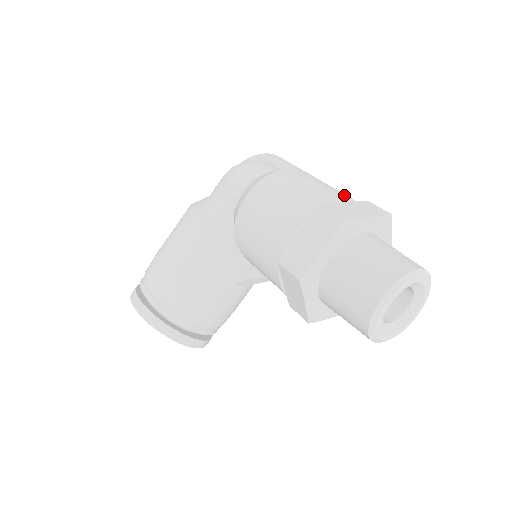
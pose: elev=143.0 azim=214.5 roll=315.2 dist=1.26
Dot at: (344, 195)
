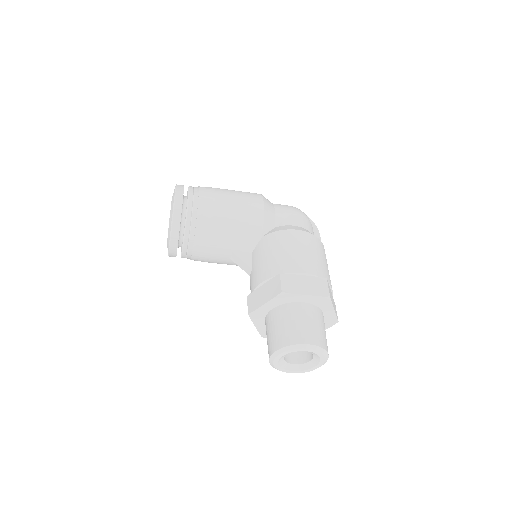
Dot at: occluded
